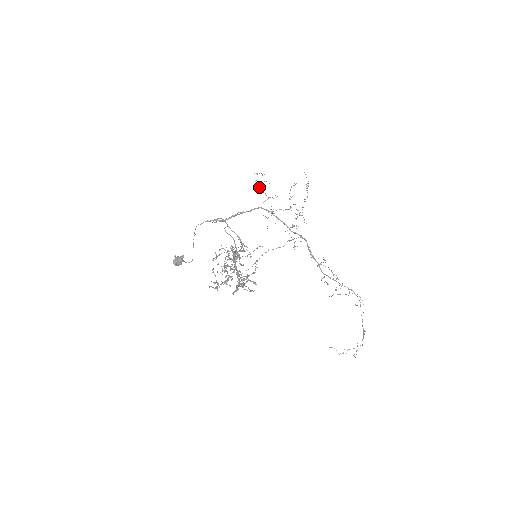
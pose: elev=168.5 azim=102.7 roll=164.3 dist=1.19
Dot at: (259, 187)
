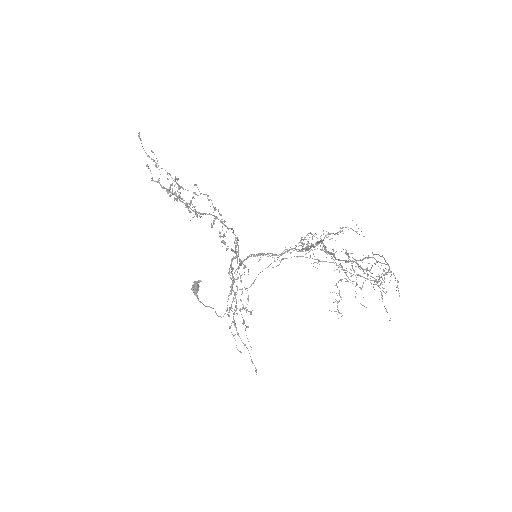
Dot at: occluded
